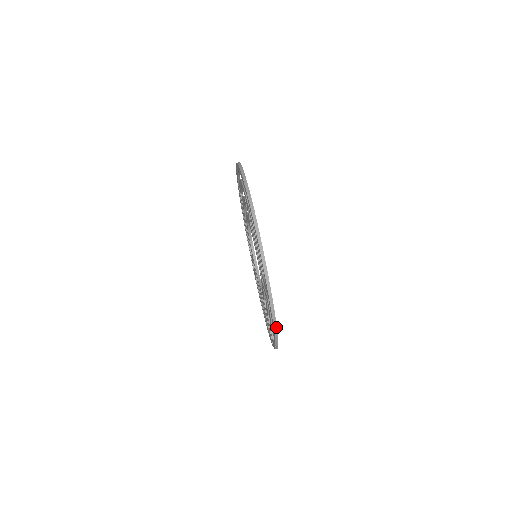
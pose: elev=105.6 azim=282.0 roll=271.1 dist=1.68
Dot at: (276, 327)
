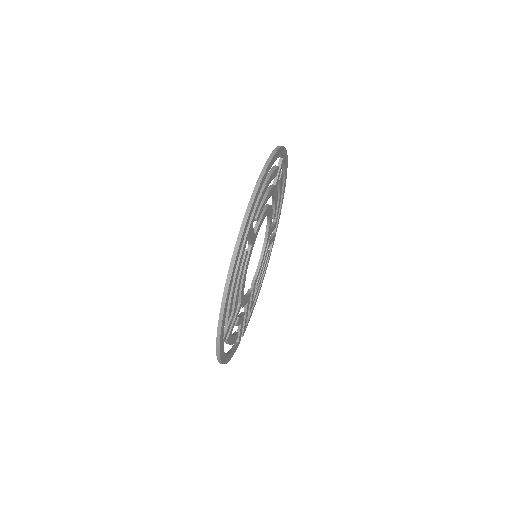
Dot at: (222, 363)
